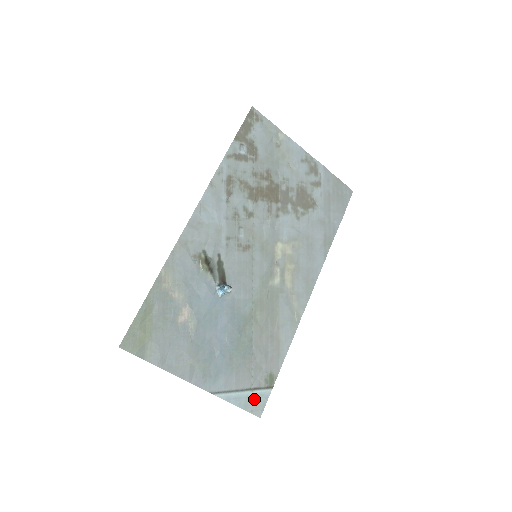
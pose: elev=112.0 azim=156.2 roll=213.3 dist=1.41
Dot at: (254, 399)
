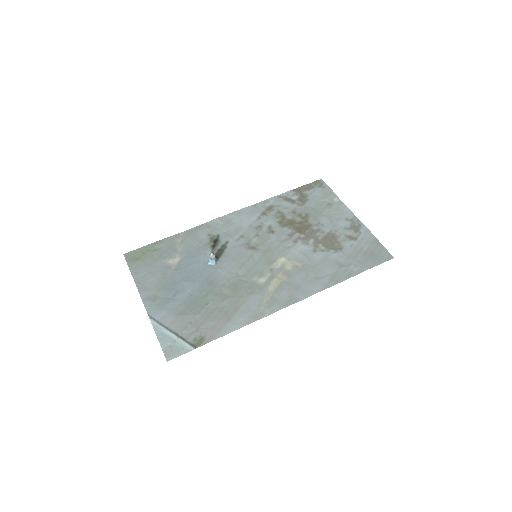
Dot at: (174, 344)
